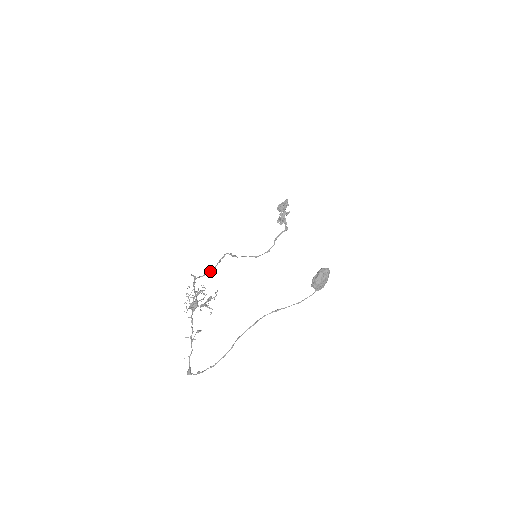
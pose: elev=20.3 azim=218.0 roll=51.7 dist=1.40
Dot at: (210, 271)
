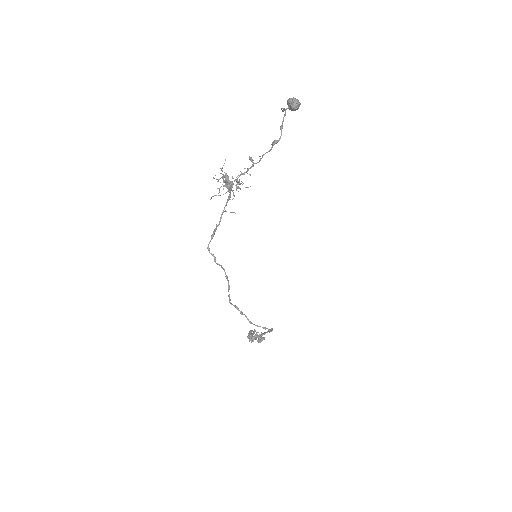
Dot at: (225, 276)
